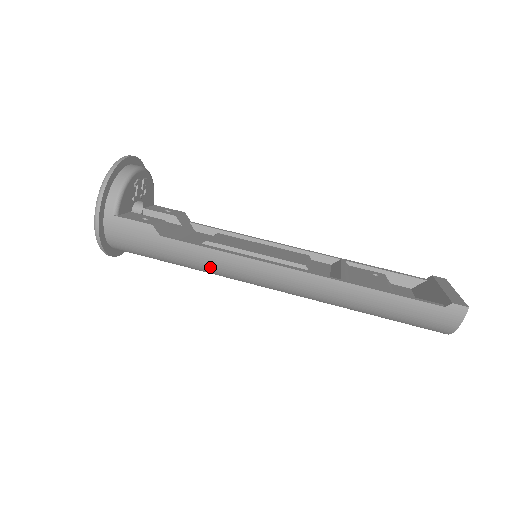
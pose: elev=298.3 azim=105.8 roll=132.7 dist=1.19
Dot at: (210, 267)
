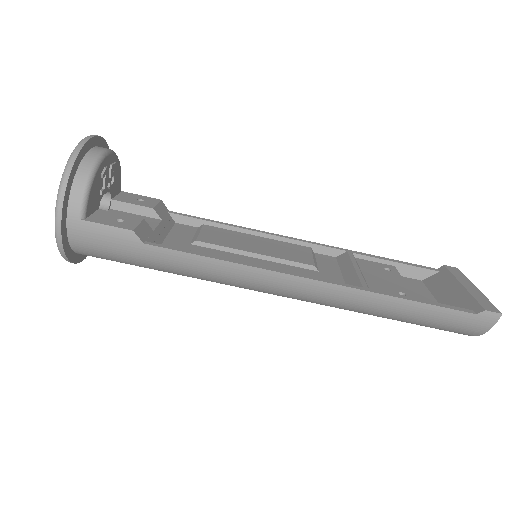
Dot at: (206, 276)
